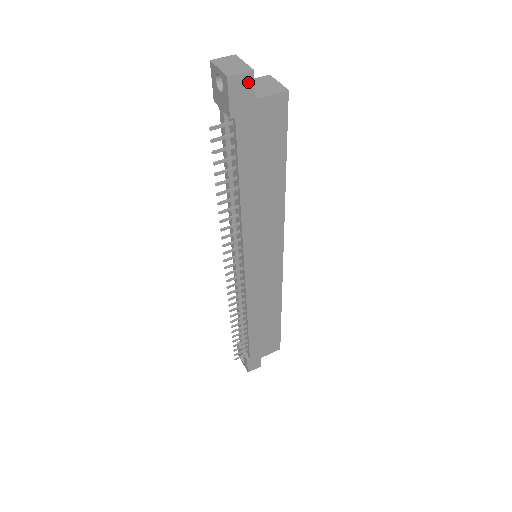
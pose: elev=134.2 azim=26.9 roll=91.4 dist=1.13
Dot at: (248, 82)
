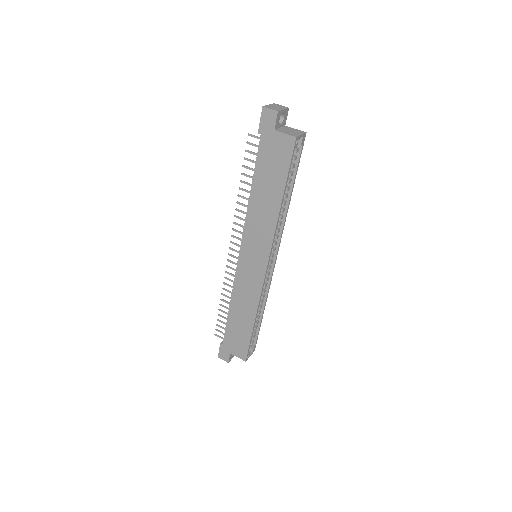
Dot at: (273, 117)
